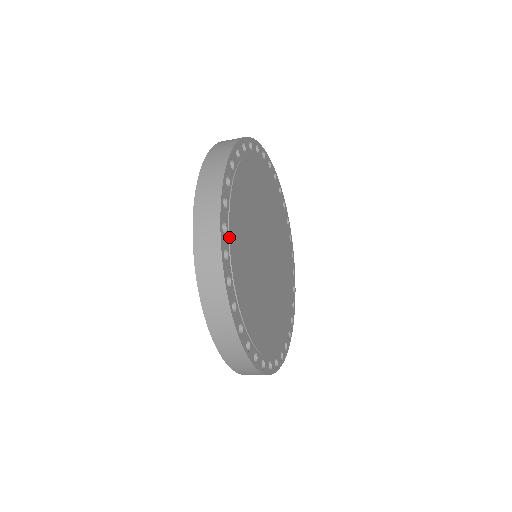
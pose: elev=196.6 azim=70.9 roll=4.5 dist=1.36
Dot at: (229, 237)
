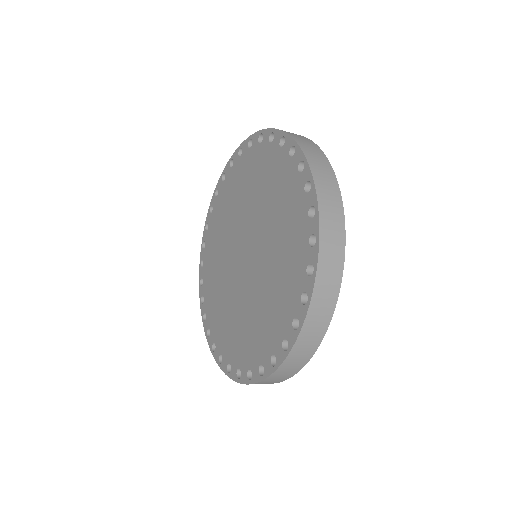
Dot at: occluded
